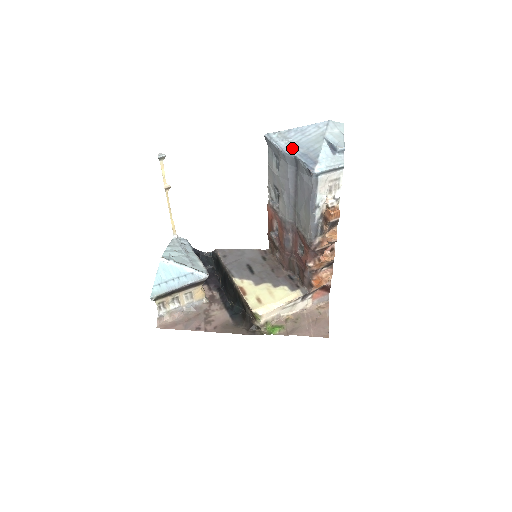
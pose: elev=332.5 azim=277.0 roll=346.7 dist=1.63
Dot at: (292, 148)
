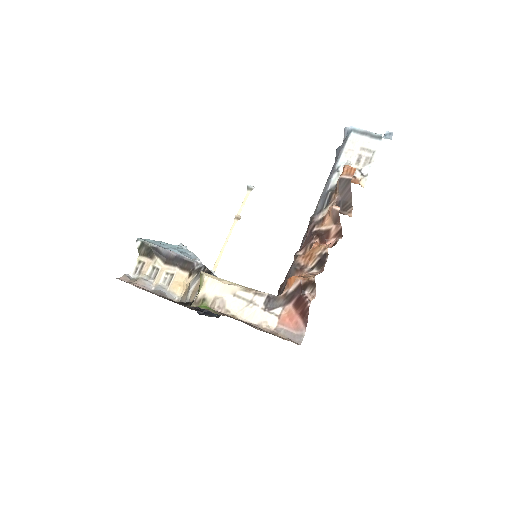
Dot at: occluded
